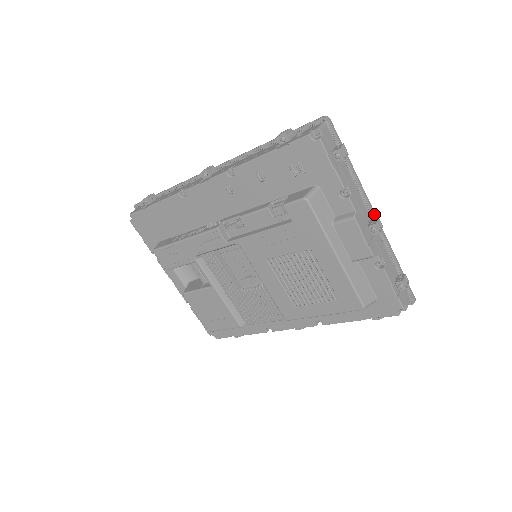
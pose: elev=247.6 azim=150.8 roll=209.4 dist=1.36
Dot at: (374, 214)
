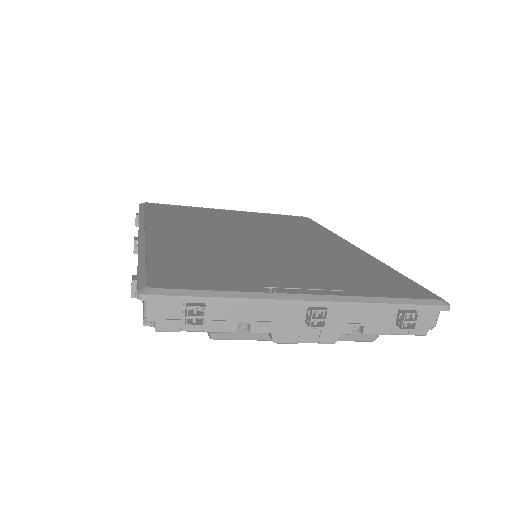
Dot at: (305, 305)
